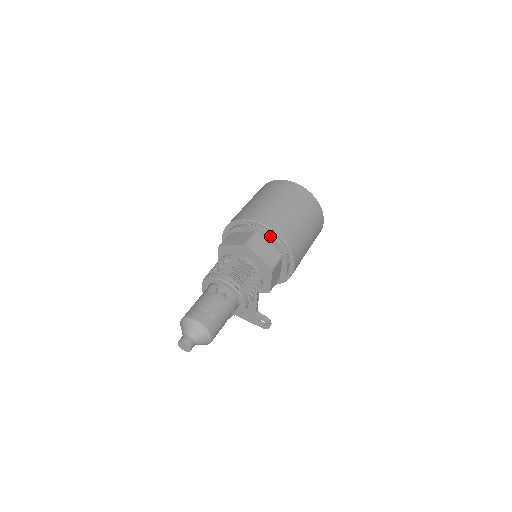
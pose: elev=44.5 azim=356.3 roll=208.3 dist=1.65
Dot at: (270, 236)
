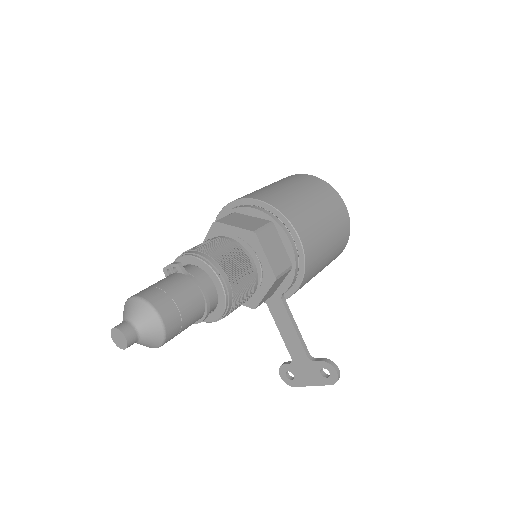
Dot at: (247, 206)
